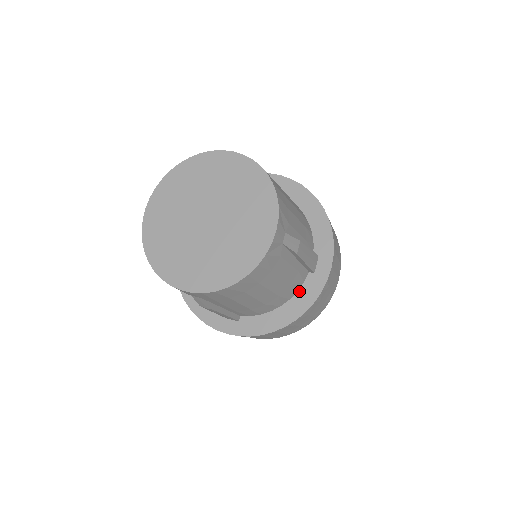
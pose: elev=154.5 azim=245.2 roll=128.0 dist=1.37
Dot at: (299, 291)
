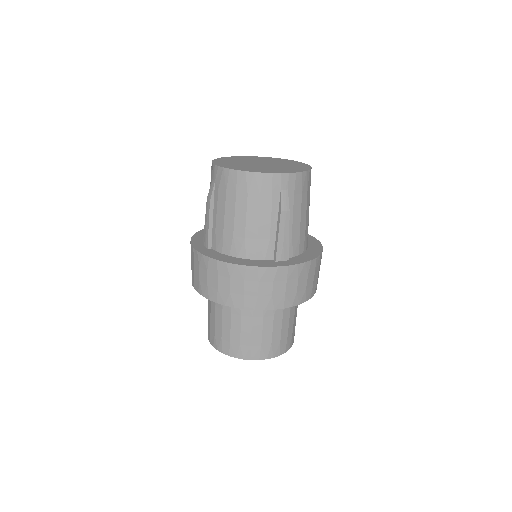
Dot at: (308, 245)
